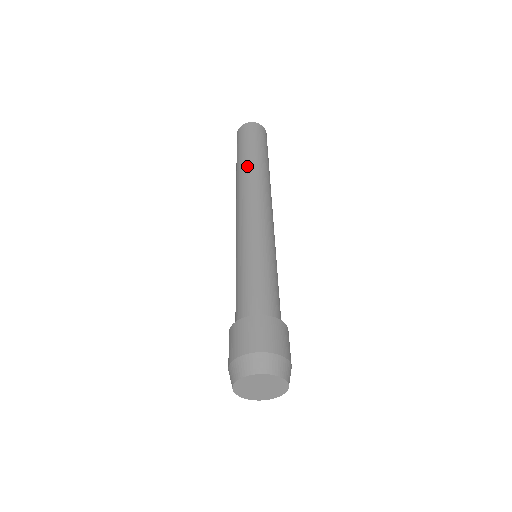
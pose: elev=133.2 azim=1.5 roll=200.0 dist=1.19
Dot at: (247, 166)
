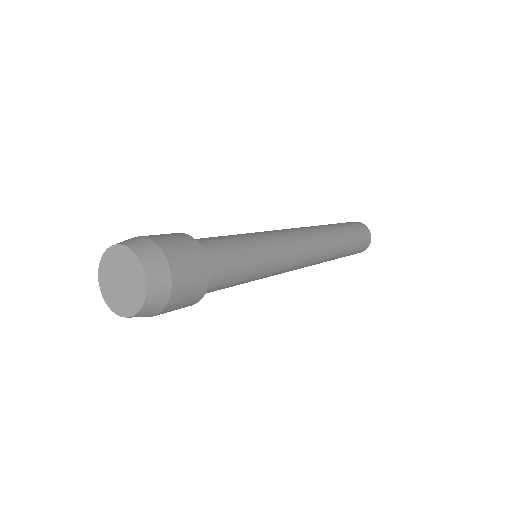
Dot at: (322, 225)
